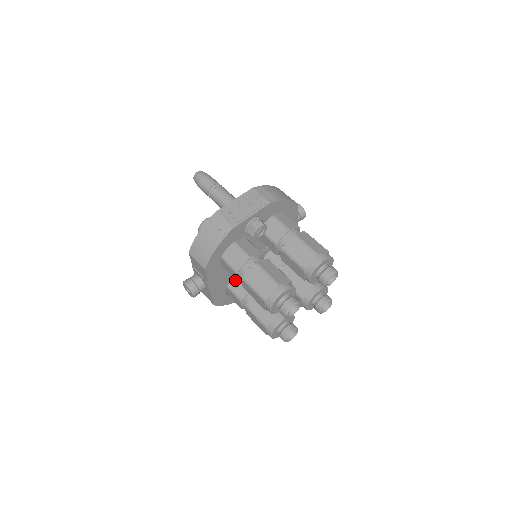
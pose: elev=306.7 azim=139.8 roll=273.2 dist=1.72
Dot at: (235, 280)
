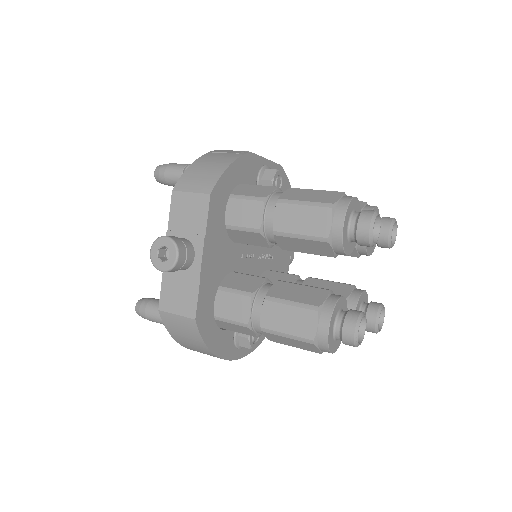
Dot at: (232, 277)
